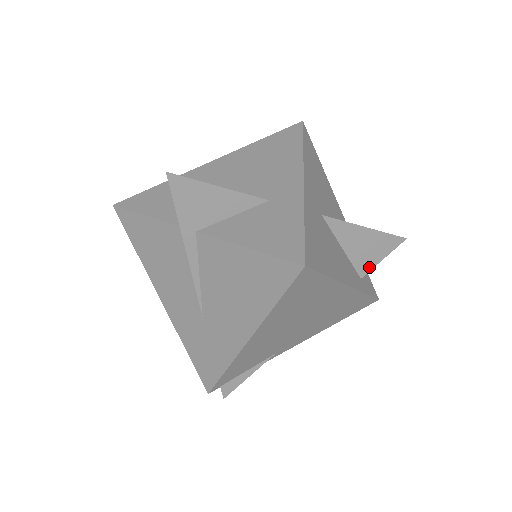
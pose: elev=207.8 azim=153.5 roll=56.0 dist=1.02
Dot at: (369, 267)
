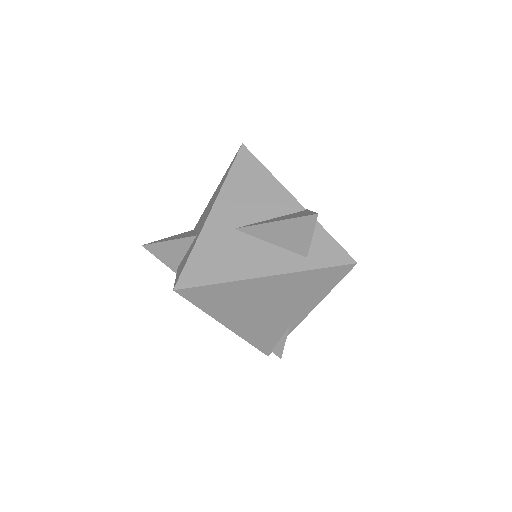
Dot at: (306, 247)
